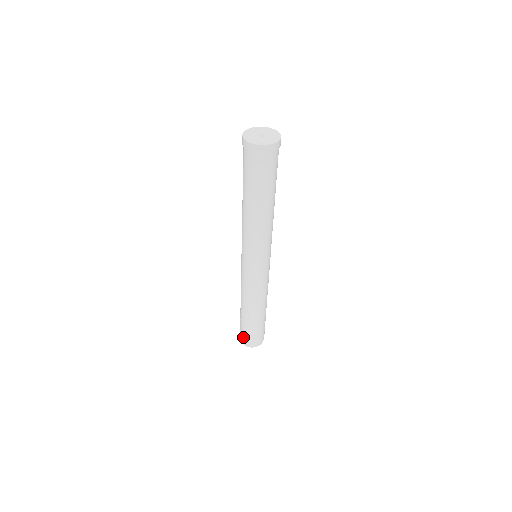
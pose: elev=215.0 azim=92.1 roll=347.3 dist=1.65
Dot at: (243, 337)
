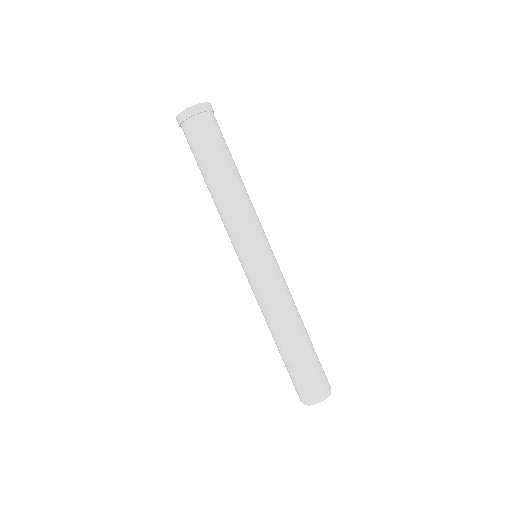
Dot at: (297, 390)
